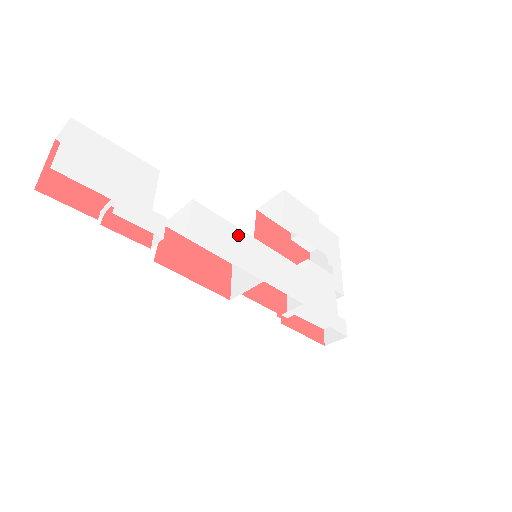
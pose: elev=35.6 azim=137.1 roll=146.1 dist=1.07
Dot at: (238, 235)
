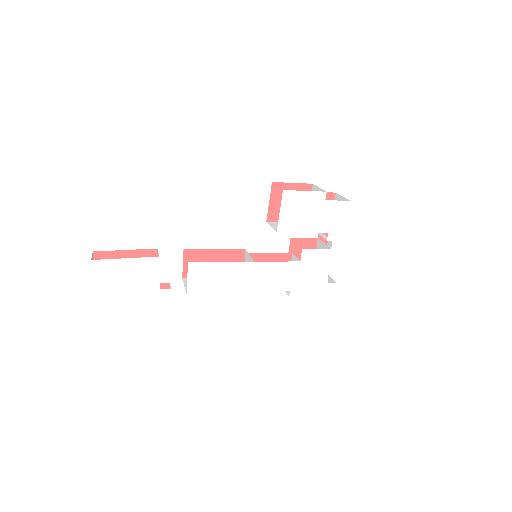
Dot at: (229, 268)
